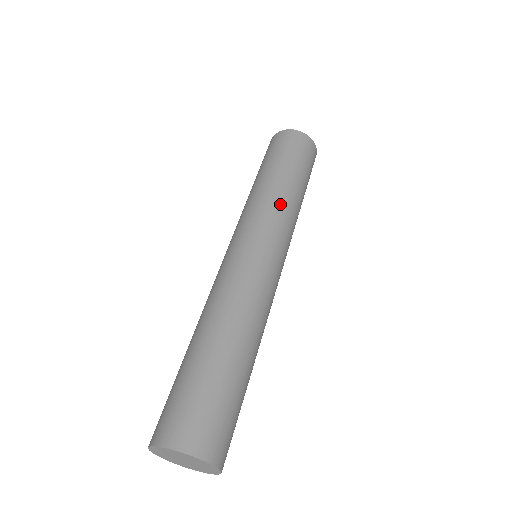
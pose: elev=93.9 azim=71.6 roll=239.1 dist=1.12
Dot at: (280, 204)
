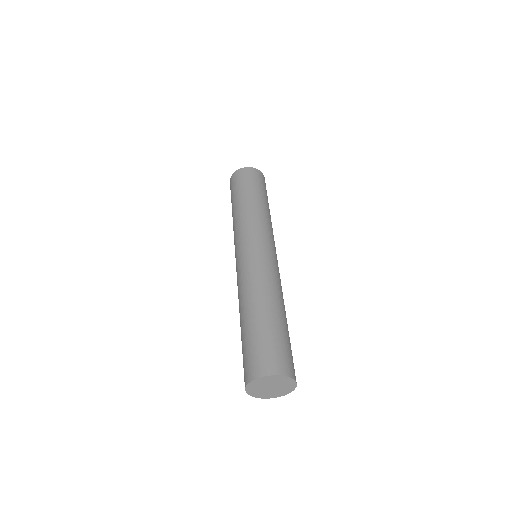
Dot at: (256, 216)
